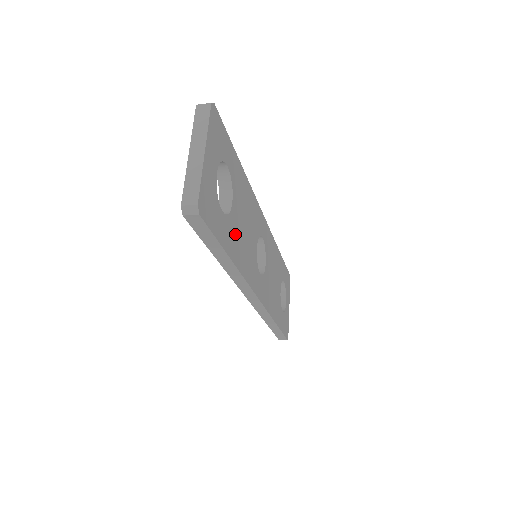
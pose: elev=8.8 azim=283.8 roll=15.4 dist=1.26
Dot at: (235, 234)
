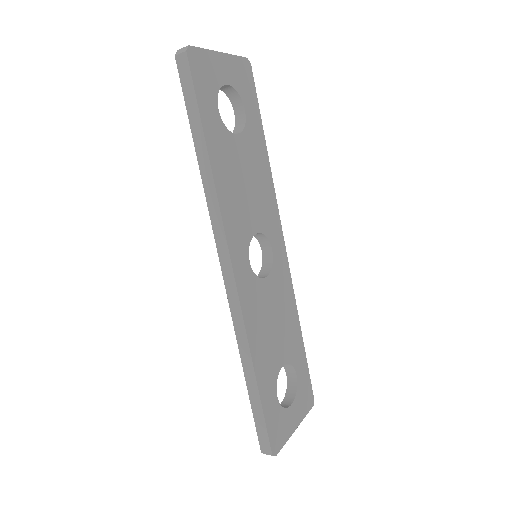
Dot at: (227, 154)
